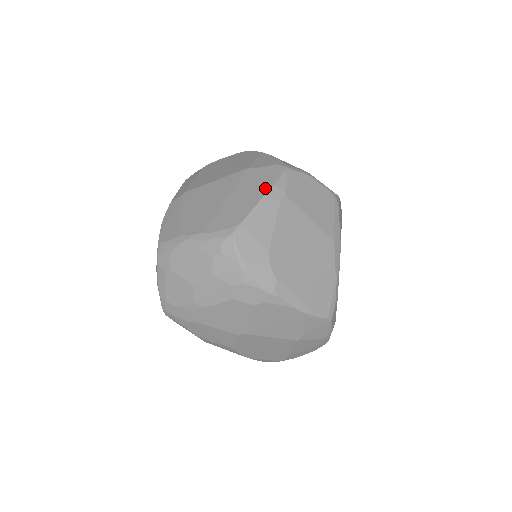
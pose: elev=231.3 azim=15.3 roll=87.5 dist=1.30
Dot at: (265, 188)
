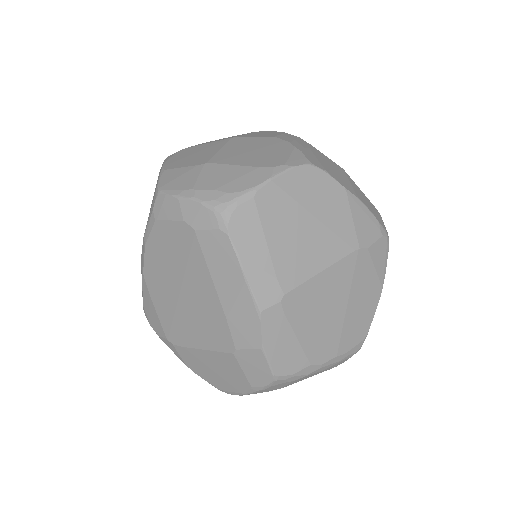
Dot at: (381, 282)
